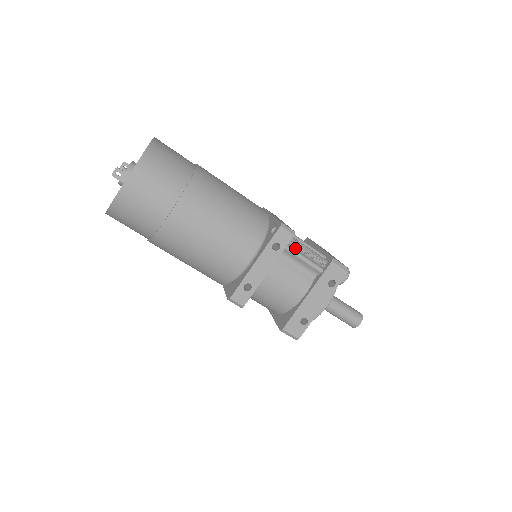
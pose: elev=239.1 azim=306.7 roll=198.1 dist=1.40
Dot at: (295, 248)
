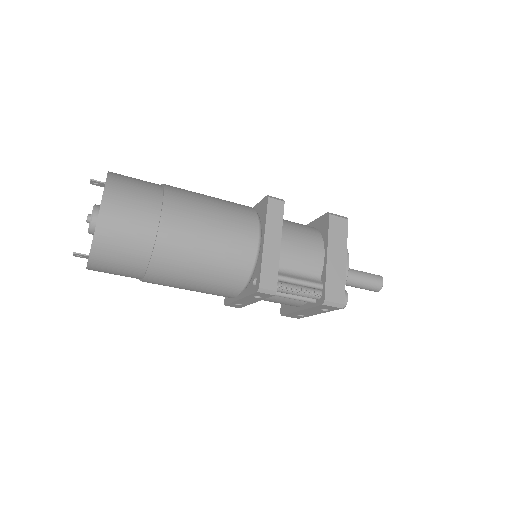
Dot at: (281, 292)
